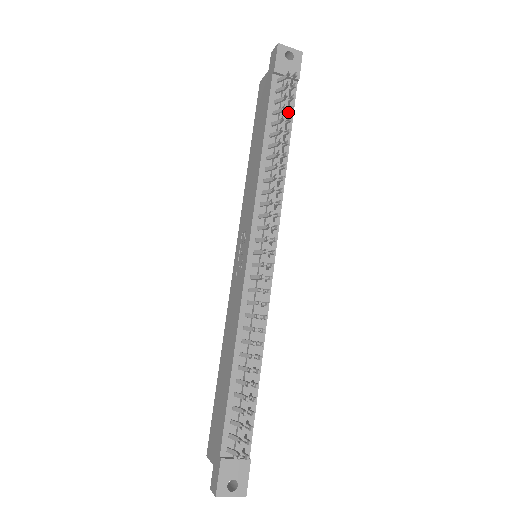
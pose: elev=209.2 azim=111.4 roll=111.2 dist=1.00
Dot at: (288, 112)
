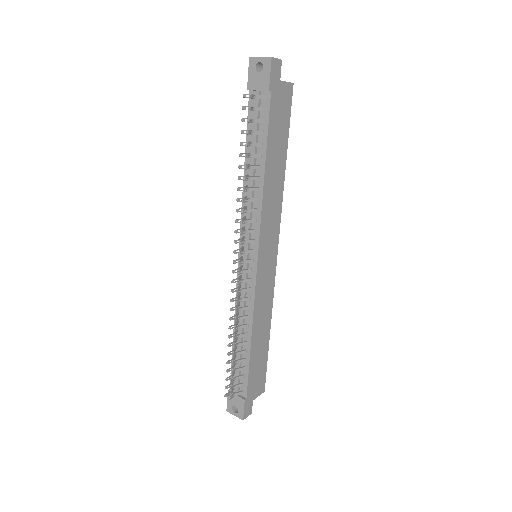
Dot at: (251, 134)
